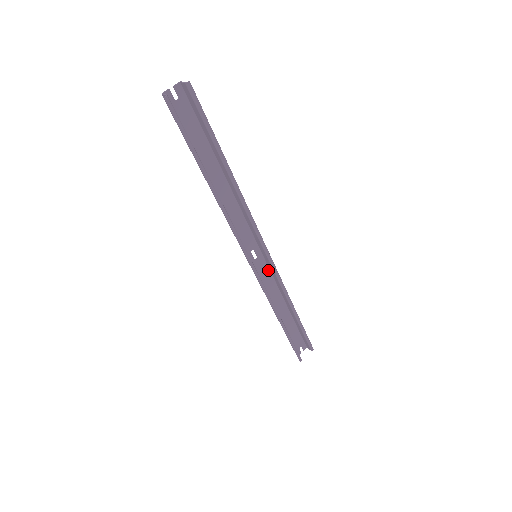
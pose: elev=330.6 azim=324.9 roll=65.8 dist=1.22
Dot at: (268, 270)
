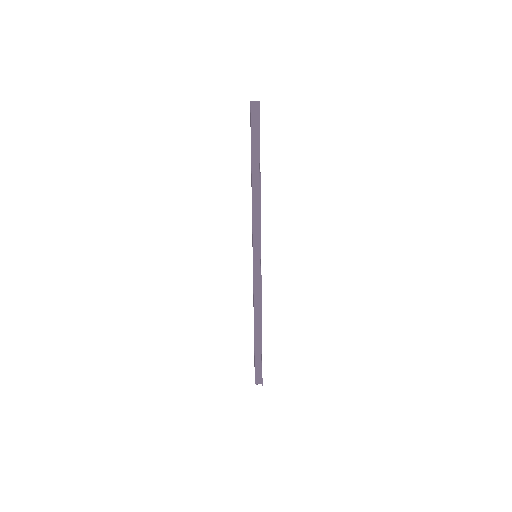
Dot at: occluded
